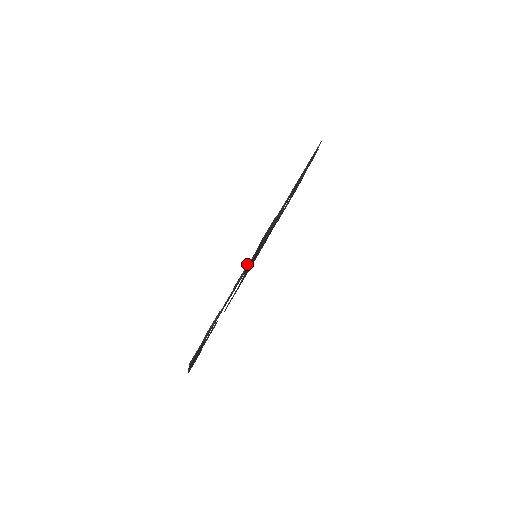
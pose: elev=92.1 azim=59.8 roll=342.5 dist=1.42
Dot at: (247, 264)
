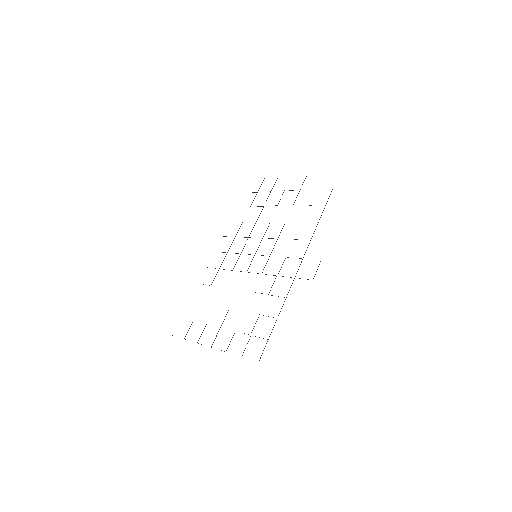
Dot at: occluded
